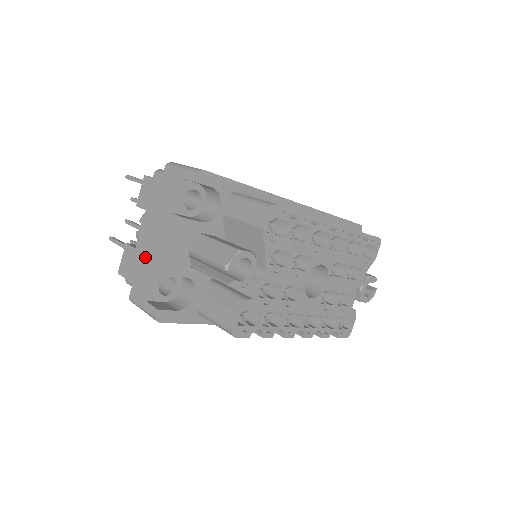
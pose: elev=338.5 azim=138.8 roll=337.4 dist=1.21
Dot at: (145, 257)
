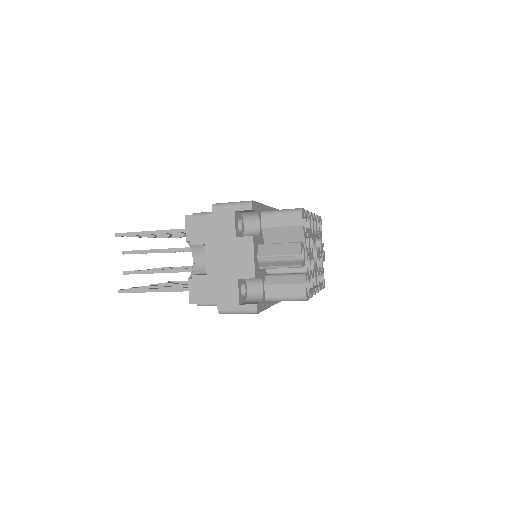
Dot at: (223, 276)
